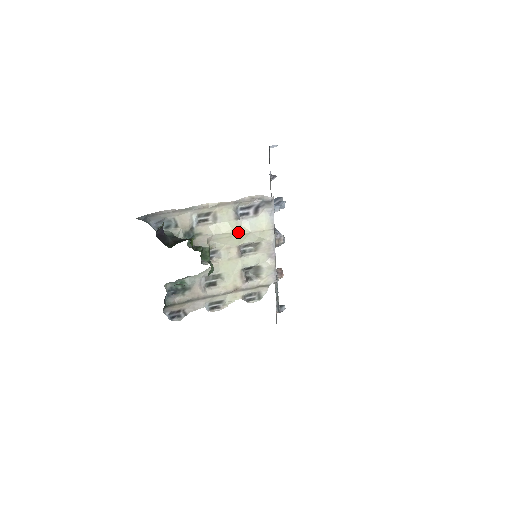
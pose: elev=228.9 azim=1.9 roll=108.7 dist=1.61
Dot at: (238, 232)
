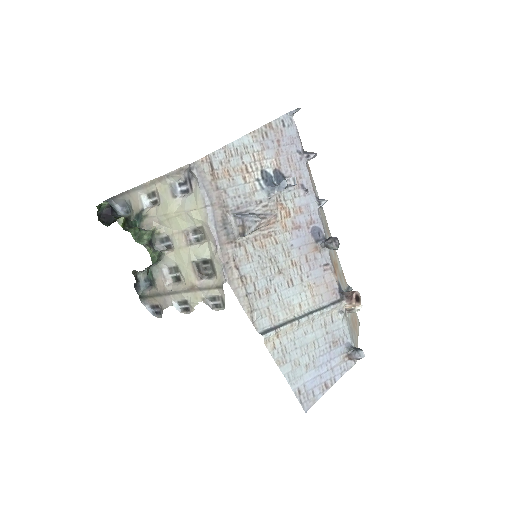
Dot at: (174, 212)
